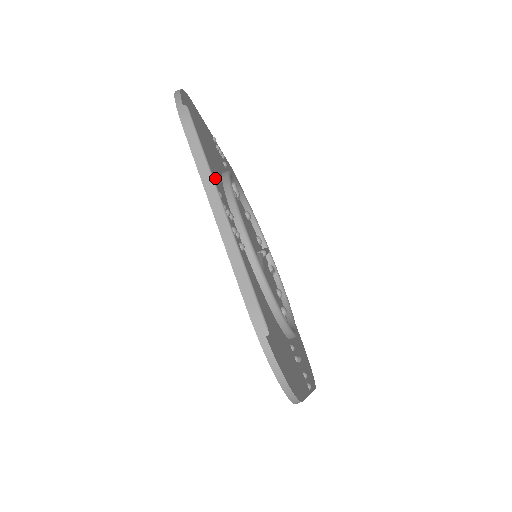
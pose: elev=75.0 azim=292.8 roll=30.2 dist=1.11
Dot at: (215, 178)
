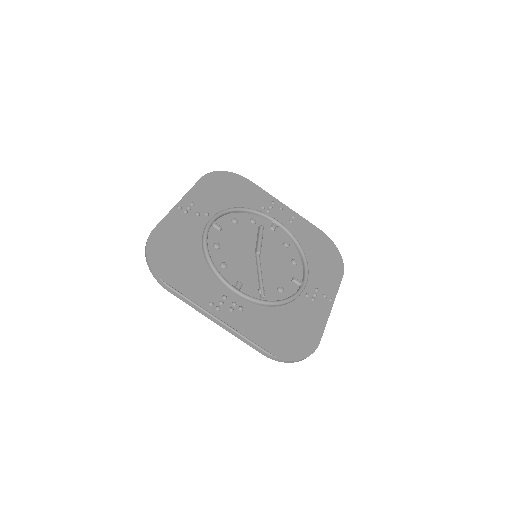
Dot at: (202, 285)
